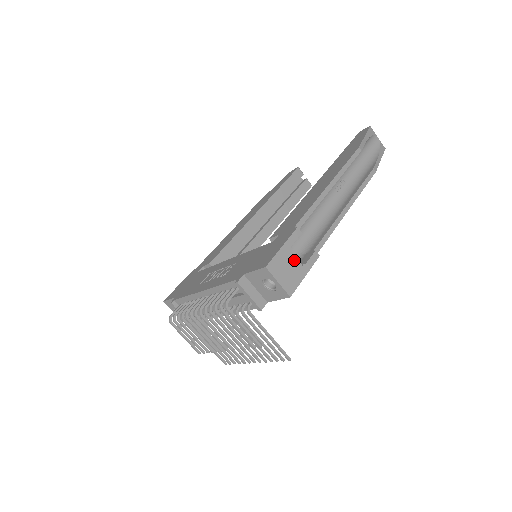
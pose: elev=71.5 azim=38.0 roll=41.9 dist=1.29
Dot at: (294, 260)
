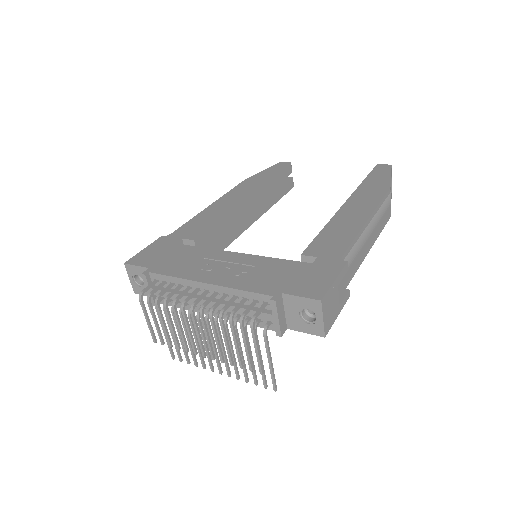
Dot at: (337, 297)
